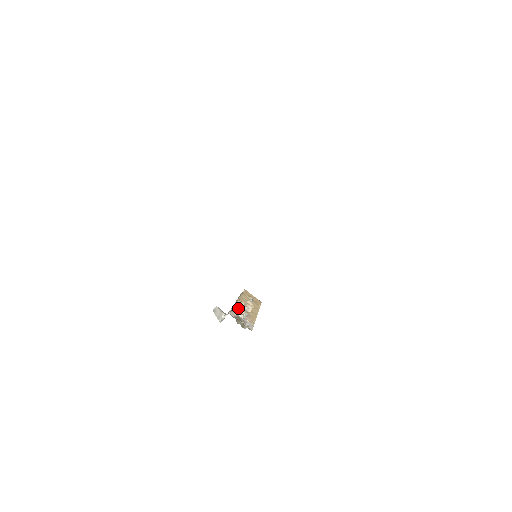
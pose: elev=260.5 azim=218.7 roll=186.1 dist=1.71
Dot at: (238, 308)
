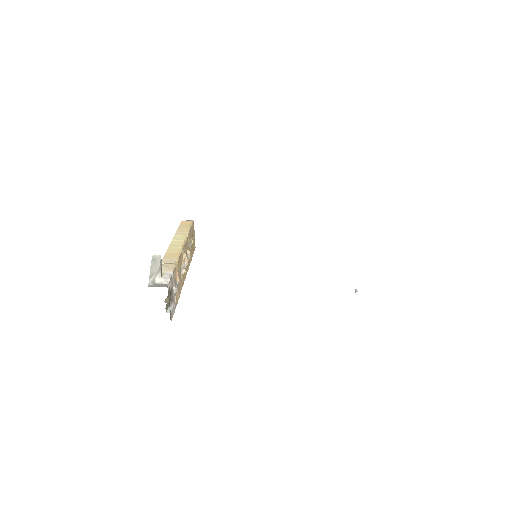
Dot at: (178, 268)
